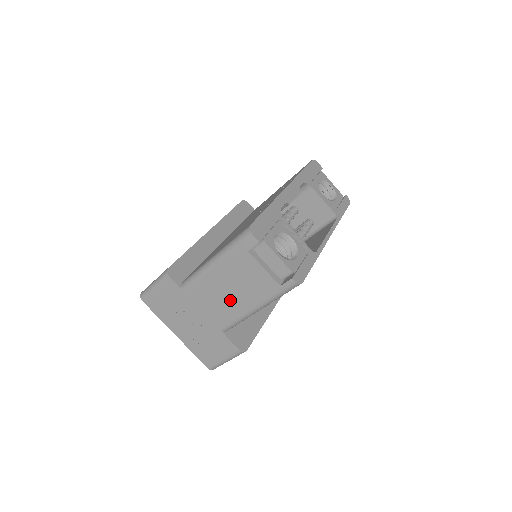
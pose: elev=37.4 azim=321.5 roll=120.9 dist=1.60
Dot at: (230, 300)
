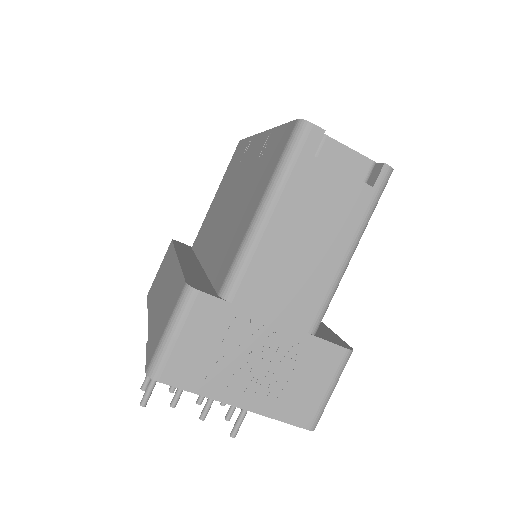
Dot at: (310, 264)
